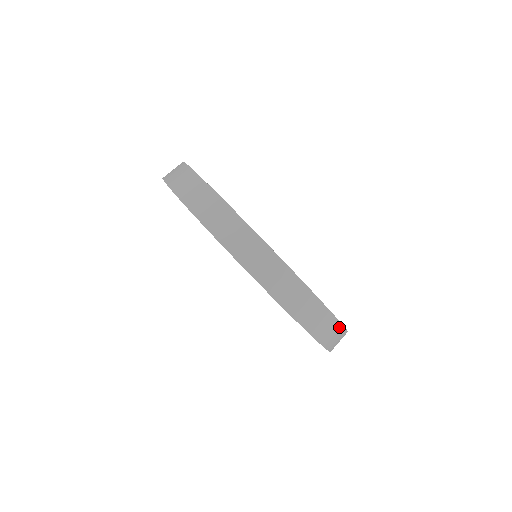
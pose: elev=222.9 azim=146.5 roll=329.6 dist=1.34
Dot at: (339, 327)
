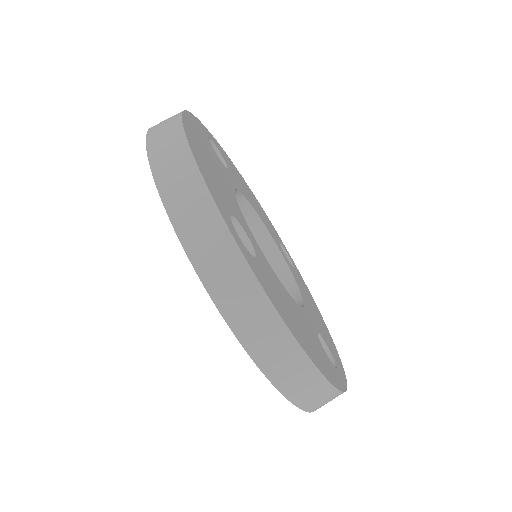
Dot at: occluded
